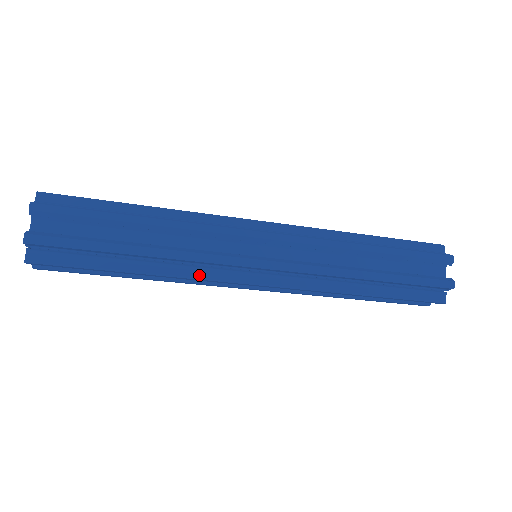
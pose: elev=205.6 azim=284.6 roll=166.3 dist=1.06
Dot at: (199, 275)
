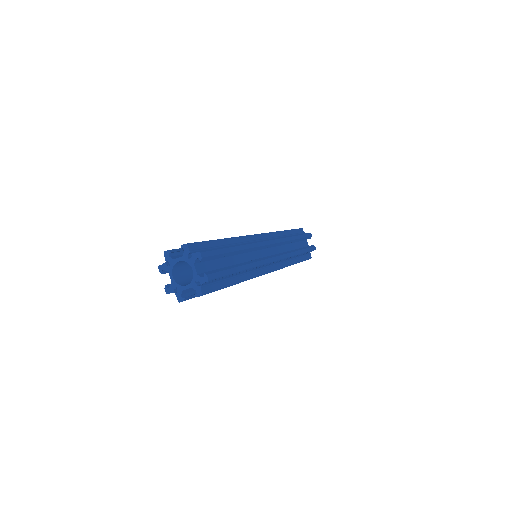
Dot at: (256, 275)
